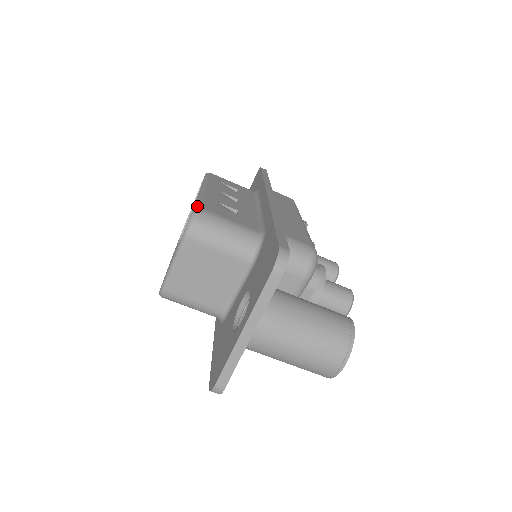
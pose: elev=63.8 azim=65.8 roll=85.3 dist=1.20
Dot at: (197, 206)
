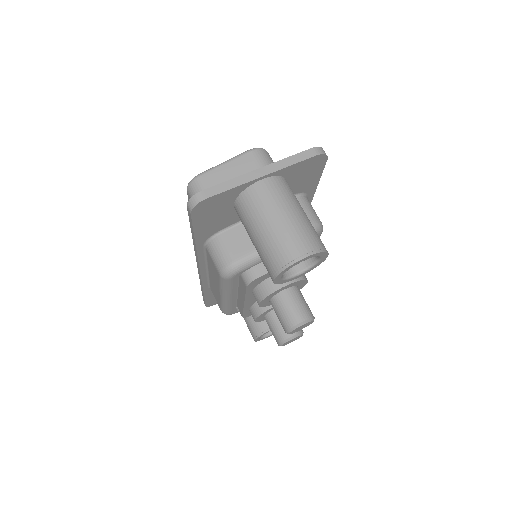
Dot at: occluded
